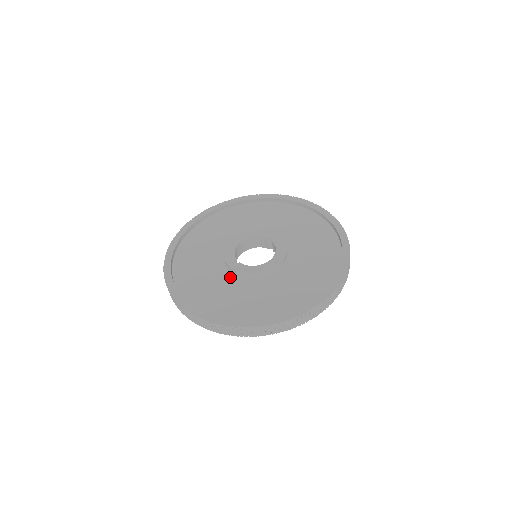
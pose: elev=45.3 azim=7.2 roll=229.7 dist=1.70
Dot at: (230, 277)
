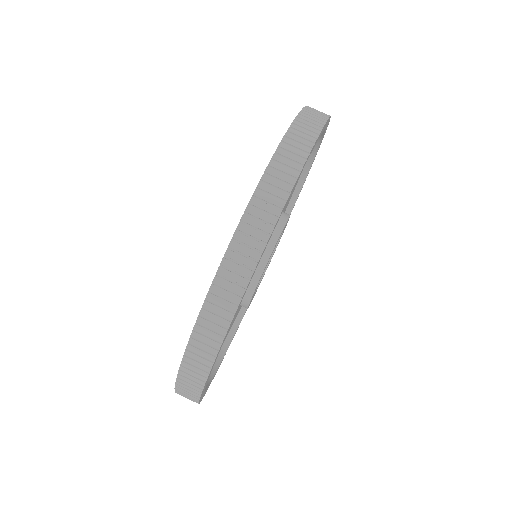
Dot at: occluded
